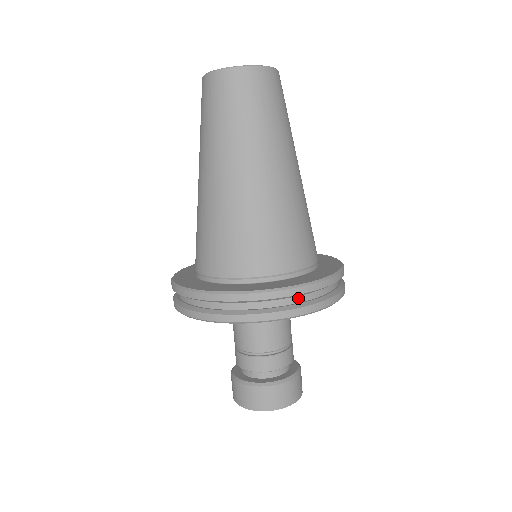
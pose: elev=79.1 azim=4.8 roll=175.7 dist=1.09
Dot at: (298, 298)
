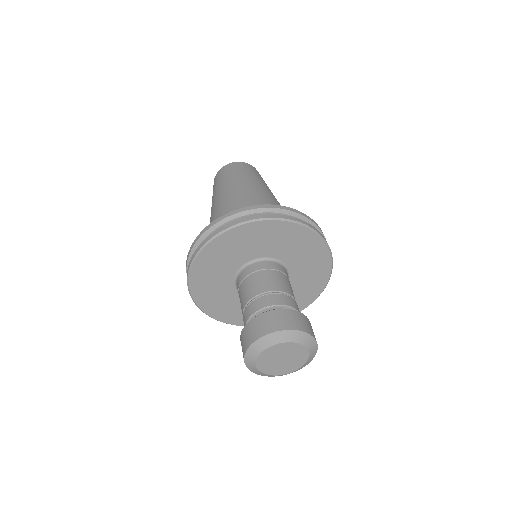
Dot at: occluded
